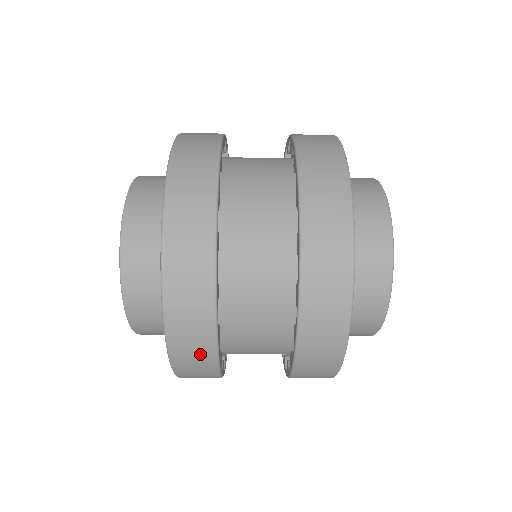
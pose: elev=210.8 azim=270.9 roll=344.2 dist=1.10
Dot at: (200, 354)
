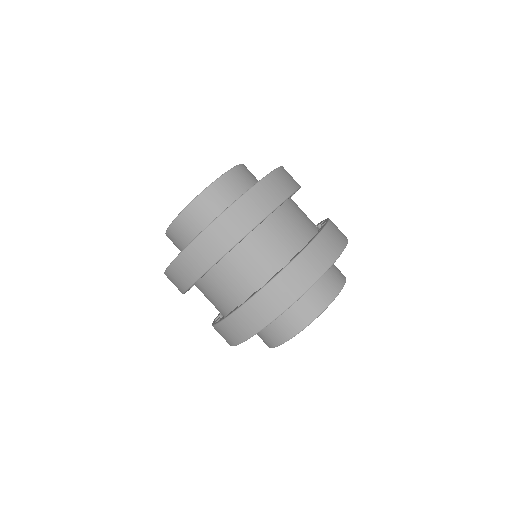
Dot at: (286, 185)
